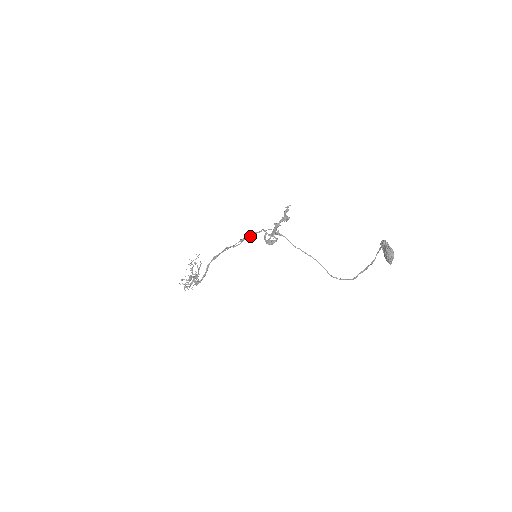
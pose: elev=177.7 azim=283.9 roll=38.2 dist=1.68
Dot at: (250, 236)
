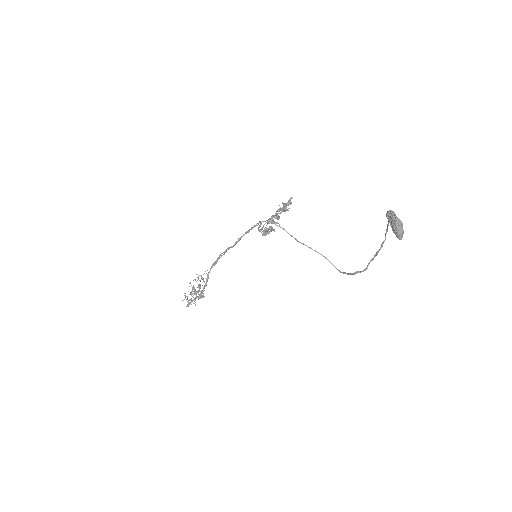
Dot at: occluded
